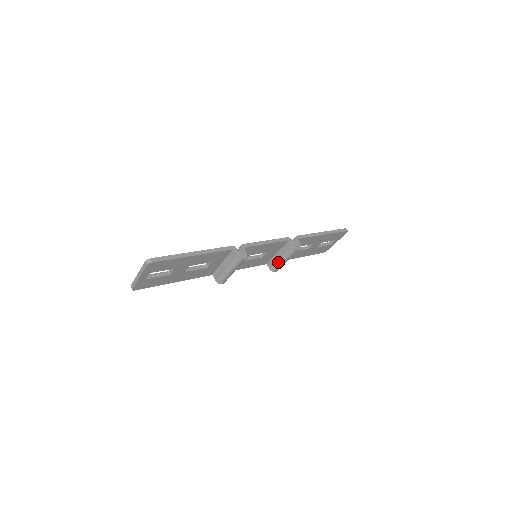
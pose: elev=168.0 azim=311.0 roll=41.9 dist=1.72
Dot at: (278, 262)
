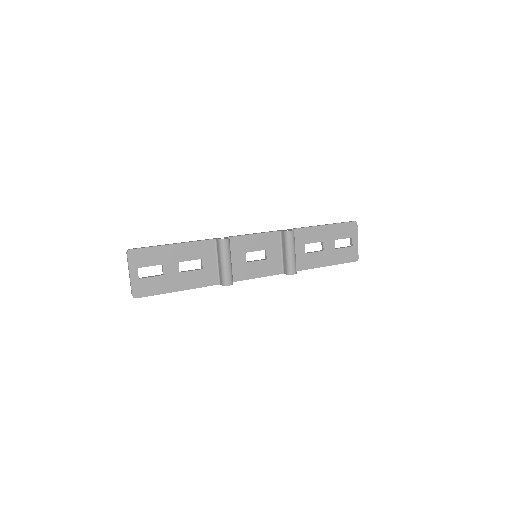
Dot at: (286, 259)
